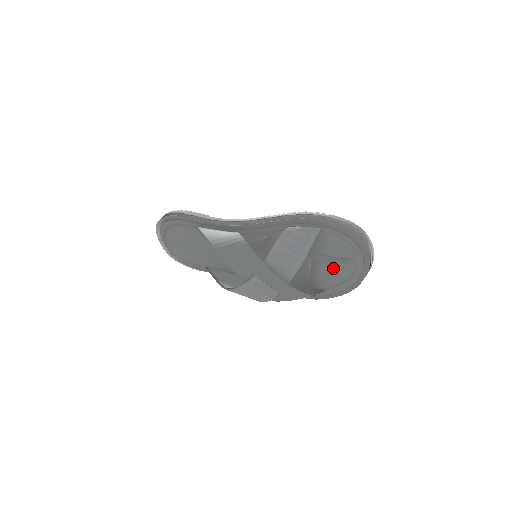
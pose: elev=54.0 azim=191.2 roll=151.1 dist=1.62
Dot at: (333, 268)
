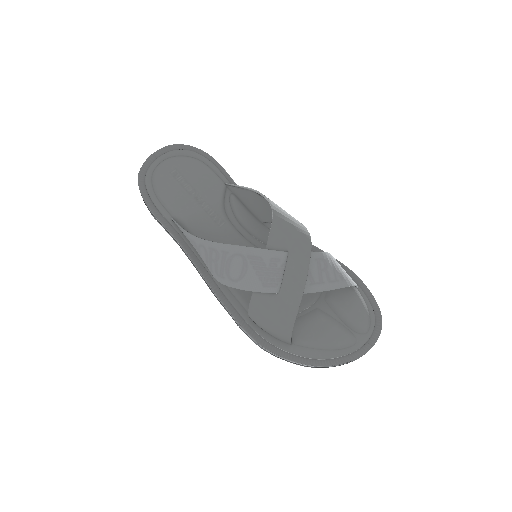
Dot at: (331, 327)
